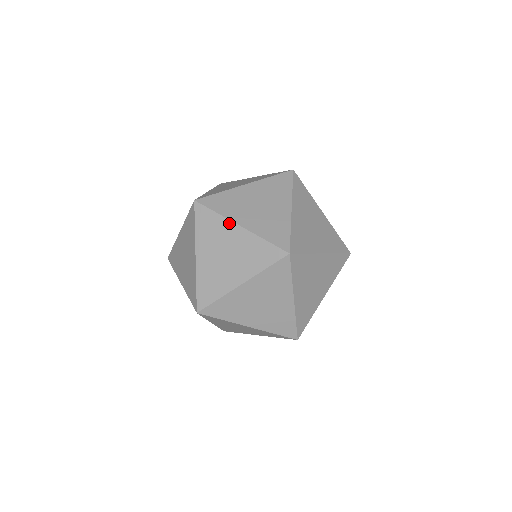
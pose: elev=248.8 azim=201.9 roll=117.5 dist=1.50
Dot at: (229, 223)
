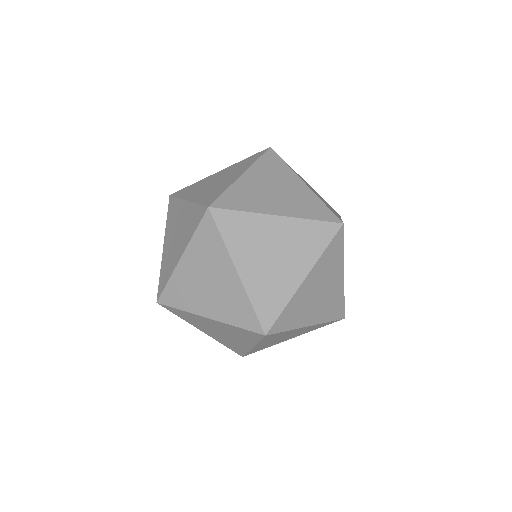
Dot at: (198, 316)
